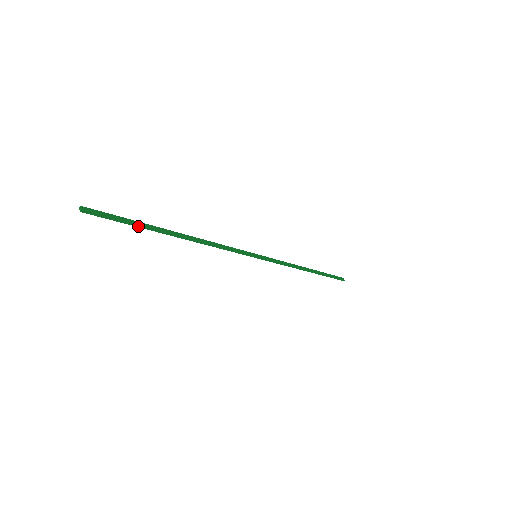
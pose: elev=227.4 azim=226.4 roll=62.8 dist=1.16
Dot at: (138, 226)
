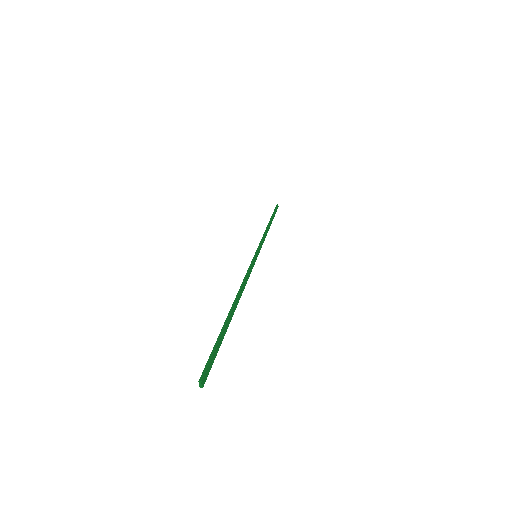
Dot at: (221, 340)
